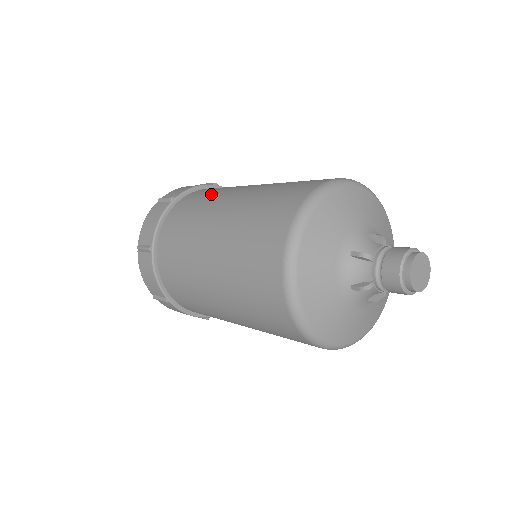
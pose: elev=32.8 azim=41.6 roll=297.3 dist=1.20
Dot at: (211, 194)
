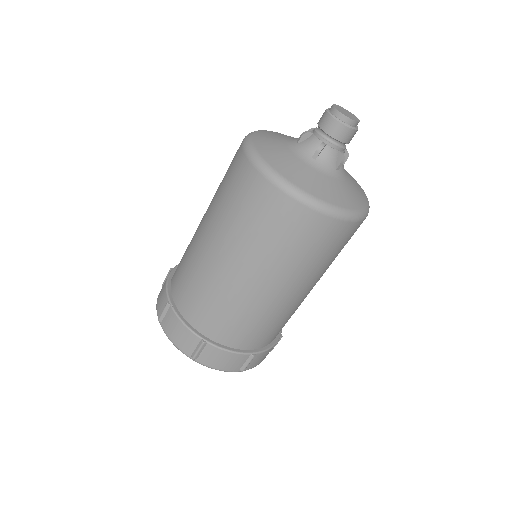
Dot at: occluded
